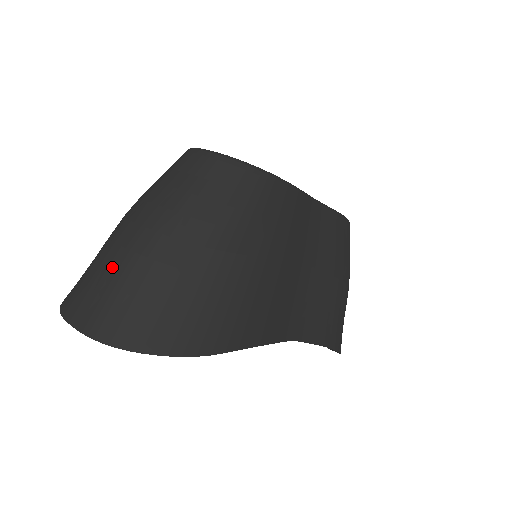
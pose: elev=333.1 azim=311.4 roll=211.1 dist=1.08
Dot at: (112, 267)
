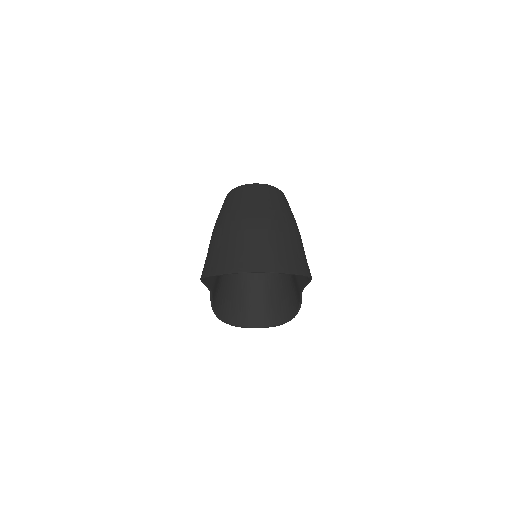
Dot at: (259, 239)
